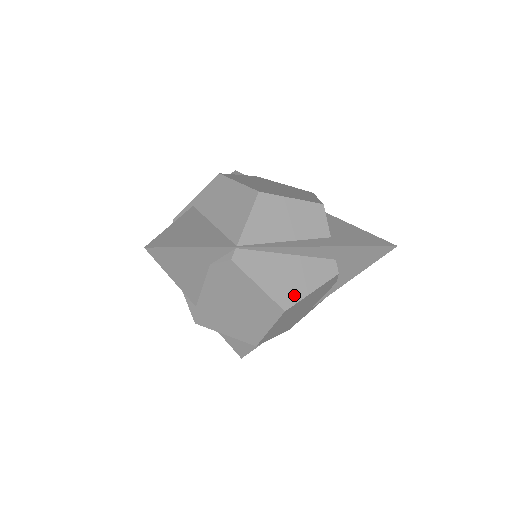
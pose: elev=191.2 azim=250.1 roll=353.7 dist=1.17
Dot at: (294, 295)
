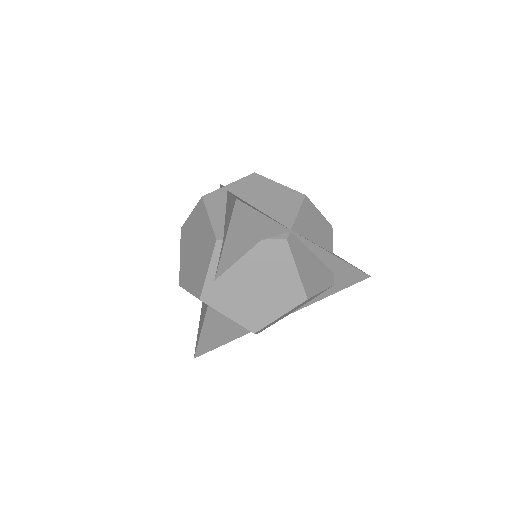
Dot at: (313, 289)
